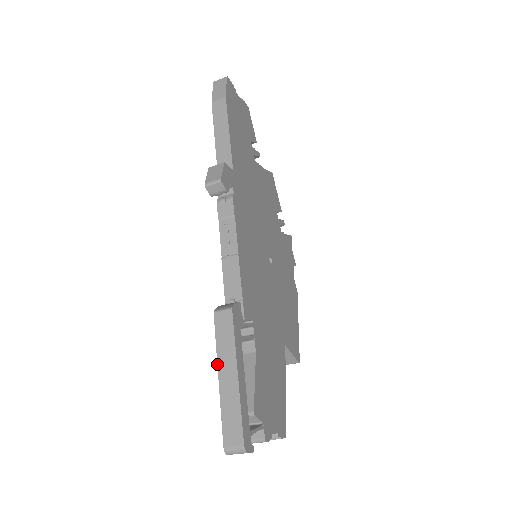
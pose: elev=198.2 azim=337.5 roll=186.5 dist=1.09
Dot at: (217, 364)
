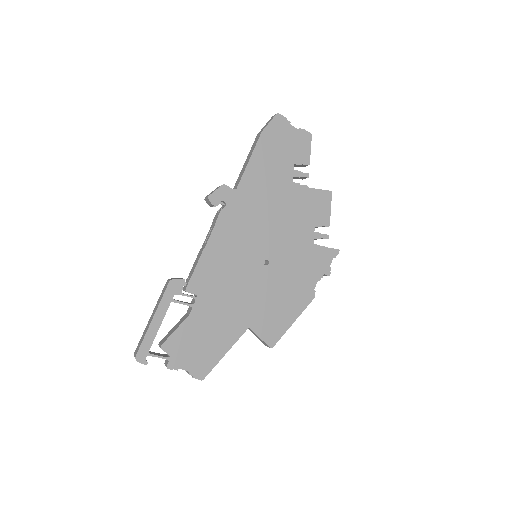
Dot at: (154, 309)
